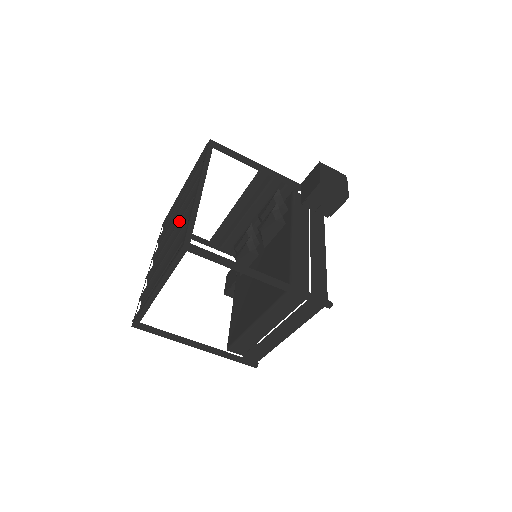
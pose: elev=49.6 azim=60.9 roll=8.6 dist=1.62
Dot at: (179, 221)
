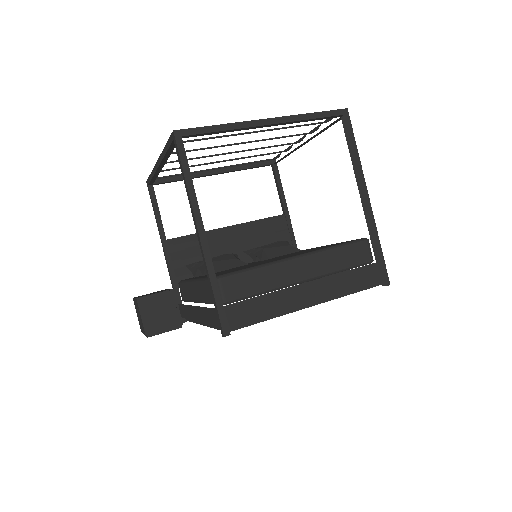
Dot at: (276, 137)
